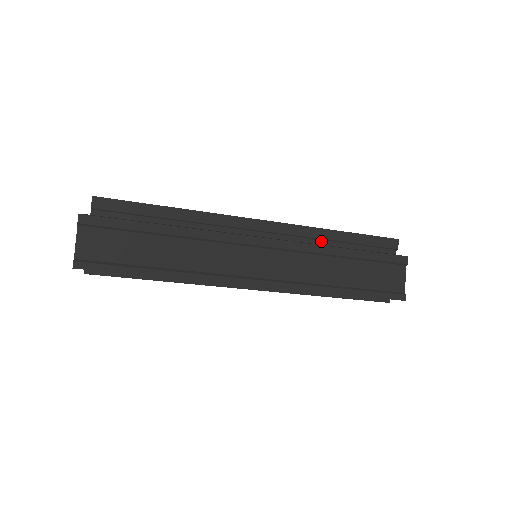
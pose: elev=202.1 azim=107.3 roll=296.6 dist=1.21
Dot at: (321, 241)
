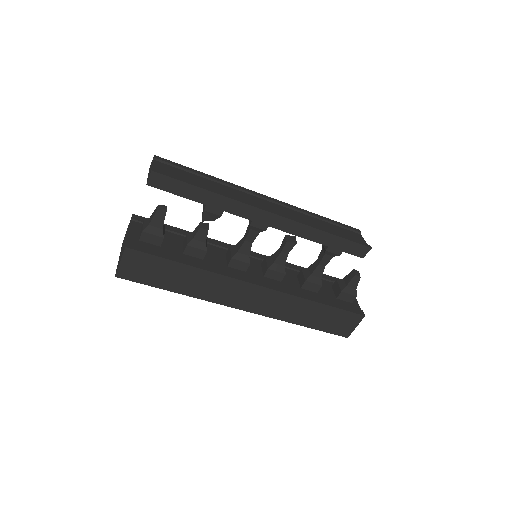
Dot at: (297, 272)
